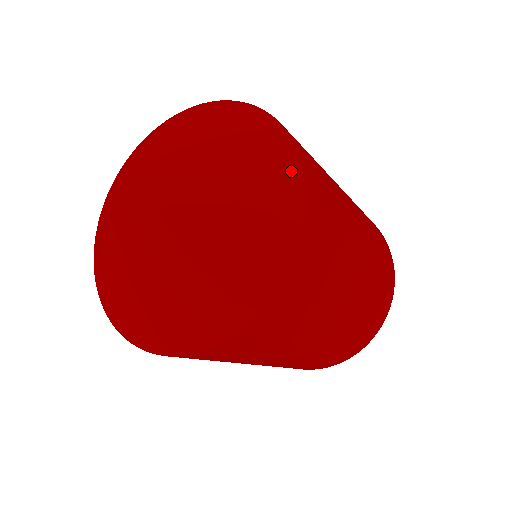
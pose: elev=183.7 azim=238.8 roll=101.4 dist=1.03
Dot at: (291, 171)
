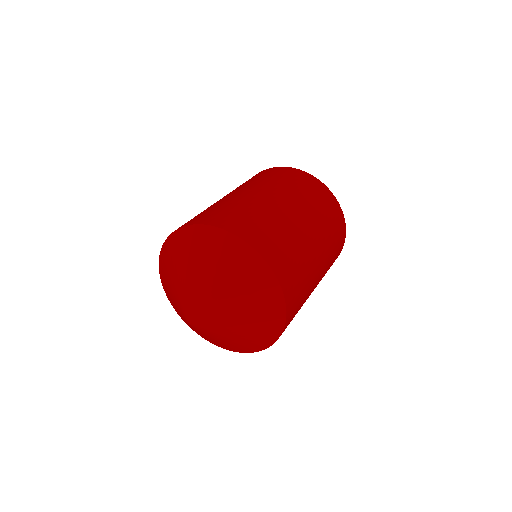
Dot at: (278, 305)
